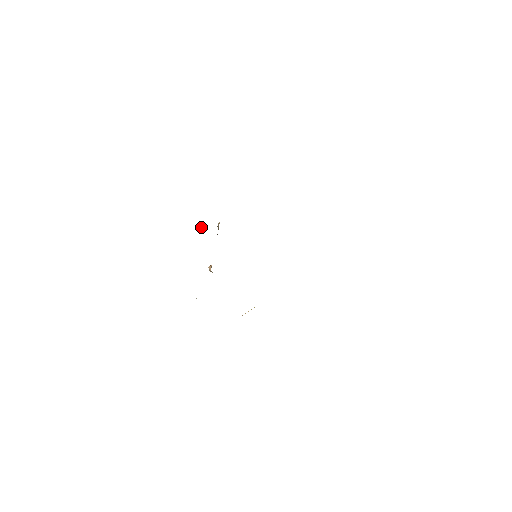
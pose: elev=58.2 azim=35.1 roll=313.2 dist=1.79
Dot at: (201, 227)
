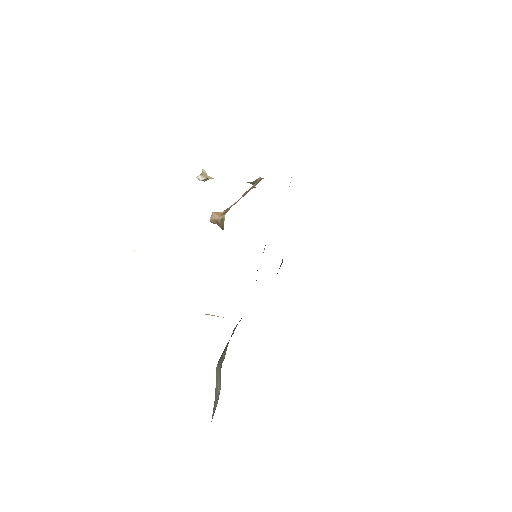
Dot at: occluded
